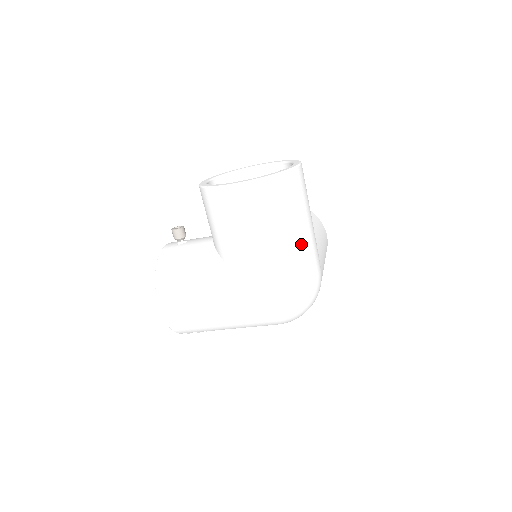
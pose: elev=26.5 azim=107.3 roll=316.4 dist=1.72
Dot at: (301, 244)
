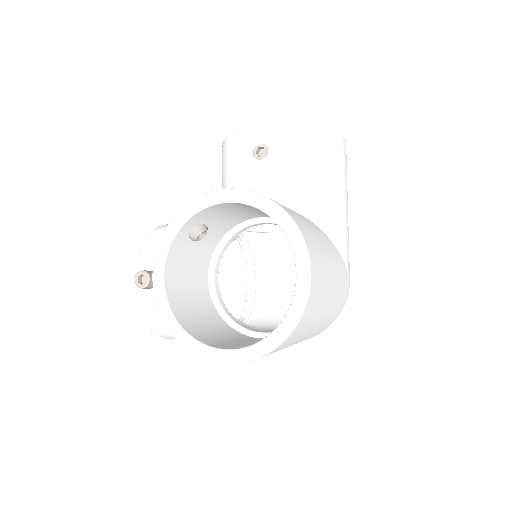
Dot at: (325, 319)
